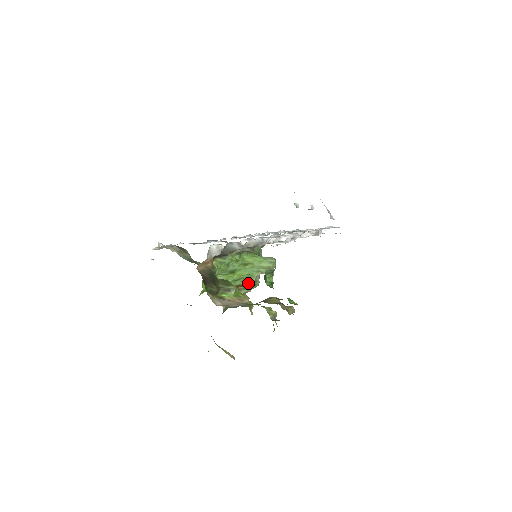
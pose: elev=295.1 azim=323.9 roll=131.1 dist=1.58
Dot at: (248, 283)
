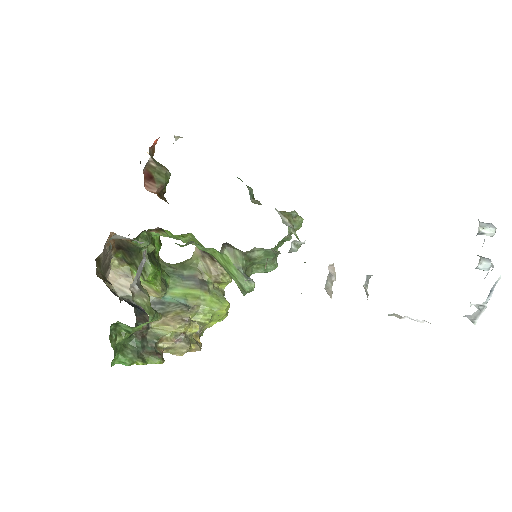
Dot at: occluded
